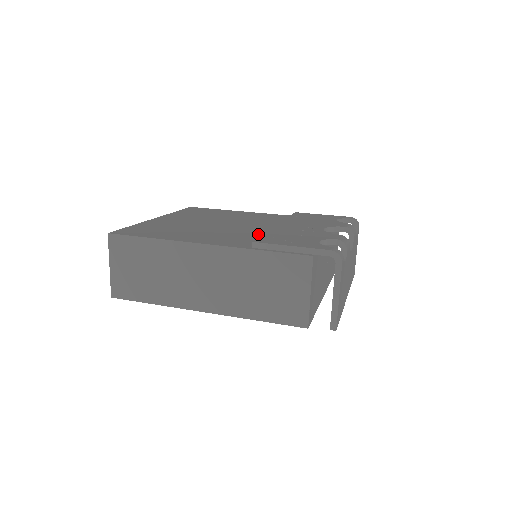
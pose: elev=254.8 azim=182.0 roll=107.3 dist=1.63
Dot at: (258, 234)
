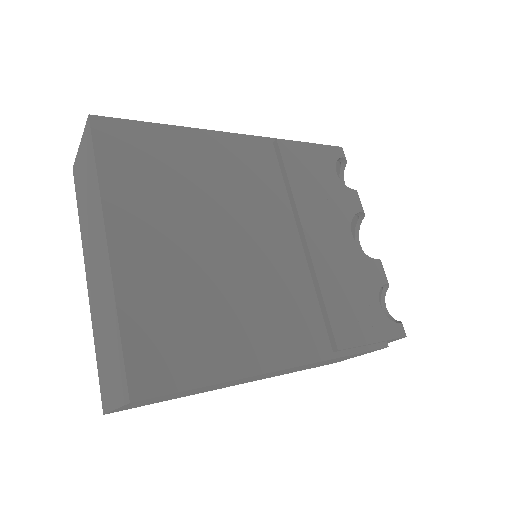
Dot at: (300, 280)
